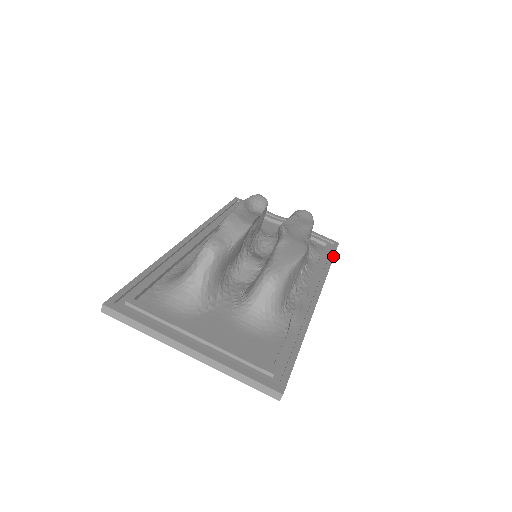
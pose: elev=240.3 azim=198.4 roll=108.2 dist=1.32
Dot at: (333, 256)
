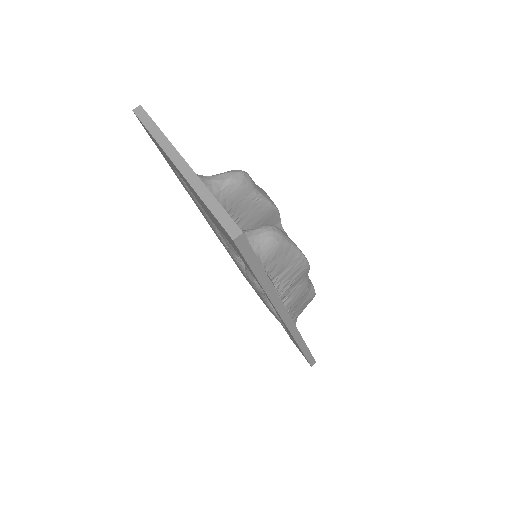
Dot at: occluded
